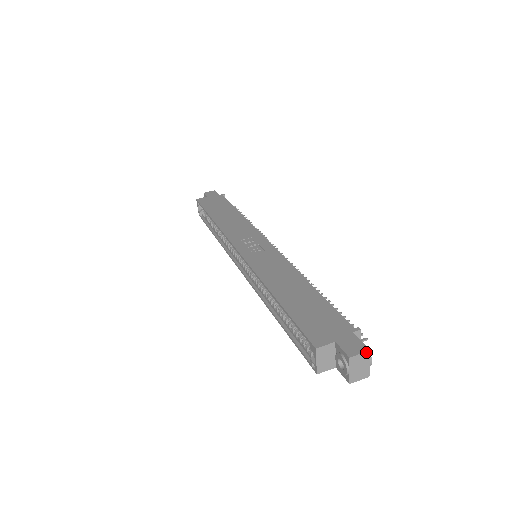
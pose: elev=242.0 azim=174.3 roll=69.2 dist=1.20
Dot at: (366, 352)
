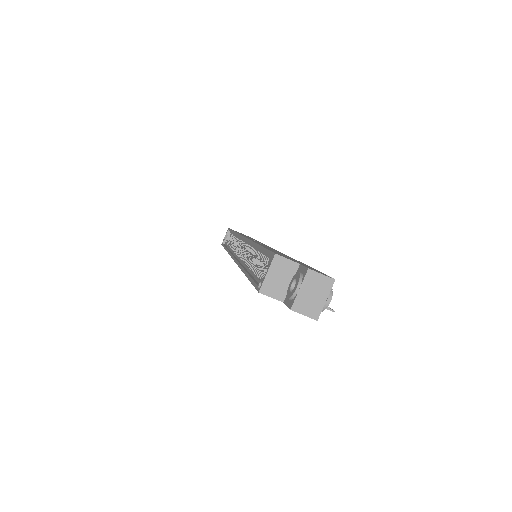
Dot at: (330, 278)
